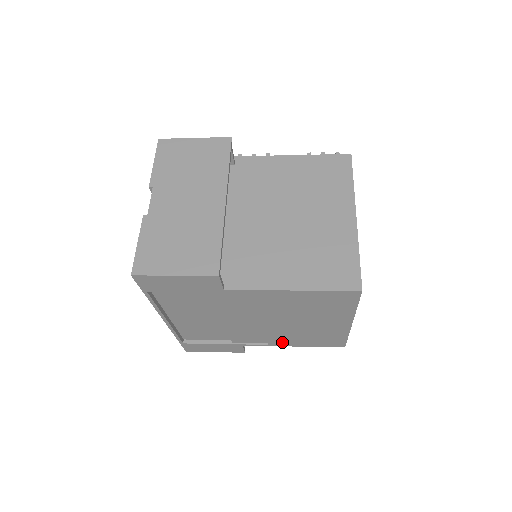
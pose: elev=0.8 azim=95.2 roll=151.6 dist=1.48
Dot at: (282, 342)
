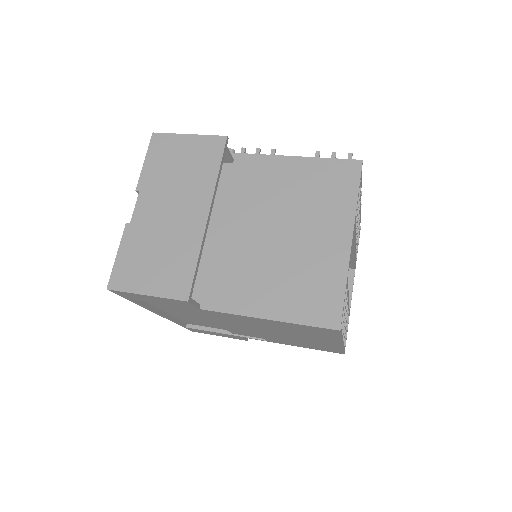
Dot at: (279, 342)
